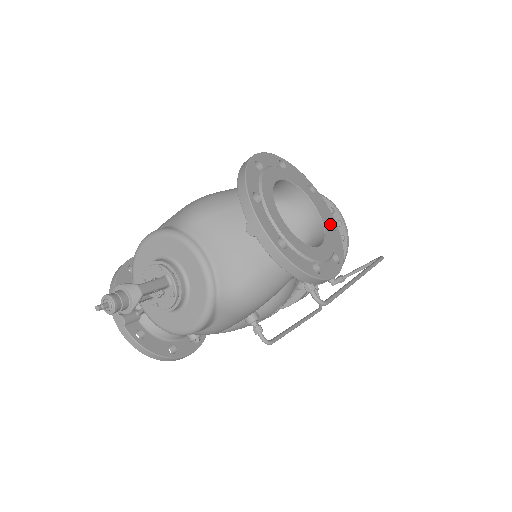
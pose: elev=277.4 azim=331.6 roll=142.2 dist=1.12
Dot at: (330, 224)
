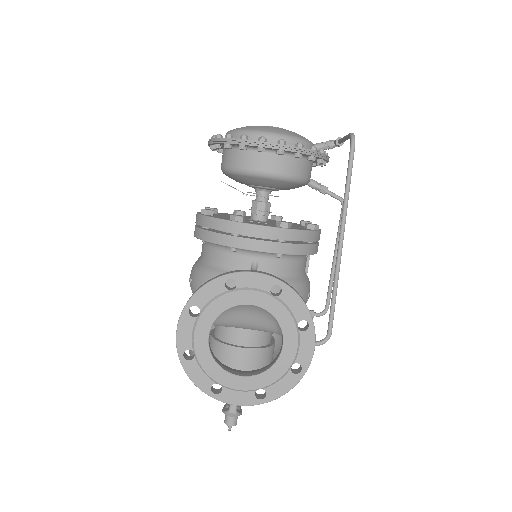
Dot at: (272, 298)
